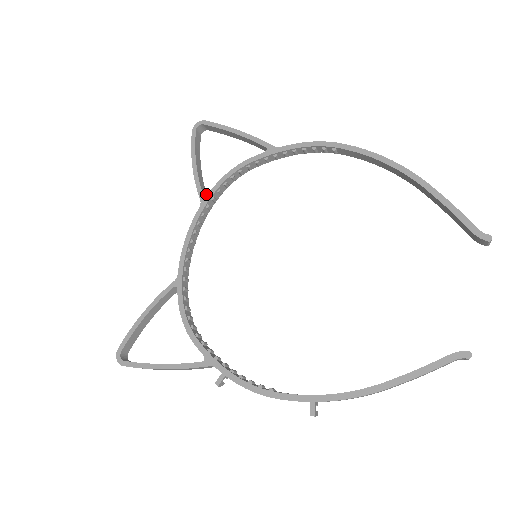
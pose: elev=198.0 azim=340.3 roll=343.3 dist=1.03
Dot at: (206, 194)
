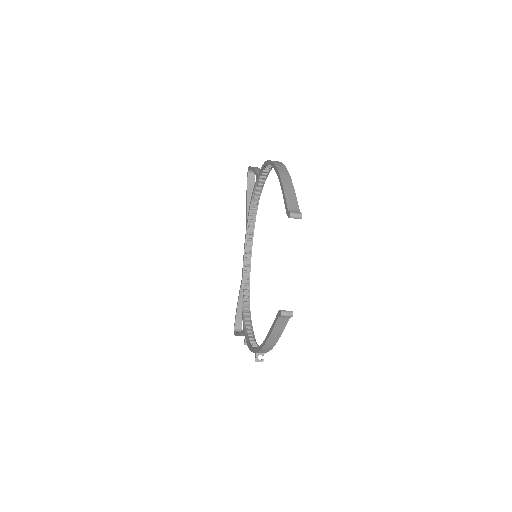
Dot at: occluded
